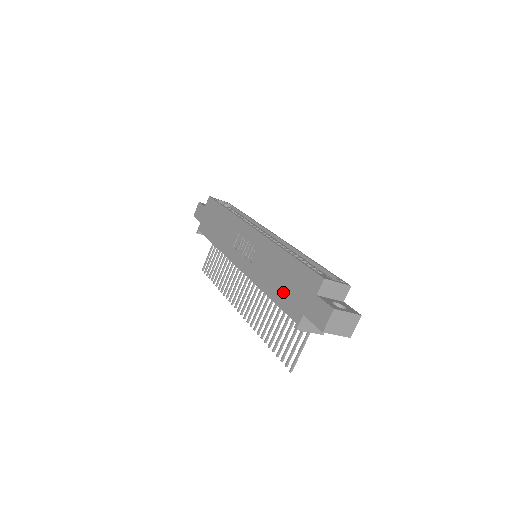
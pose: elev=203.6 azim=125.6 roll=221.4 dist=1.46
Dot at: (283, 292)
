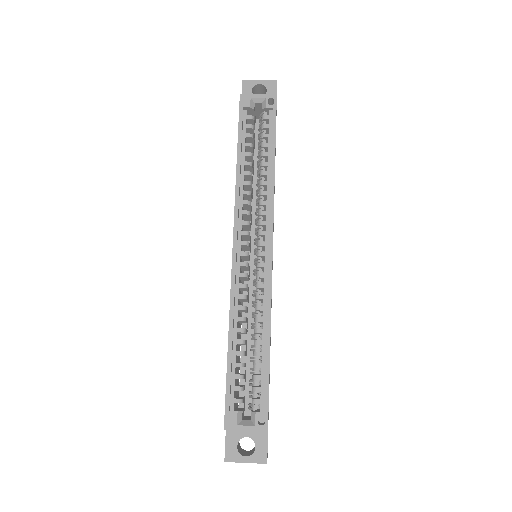
Dot at: occluded
